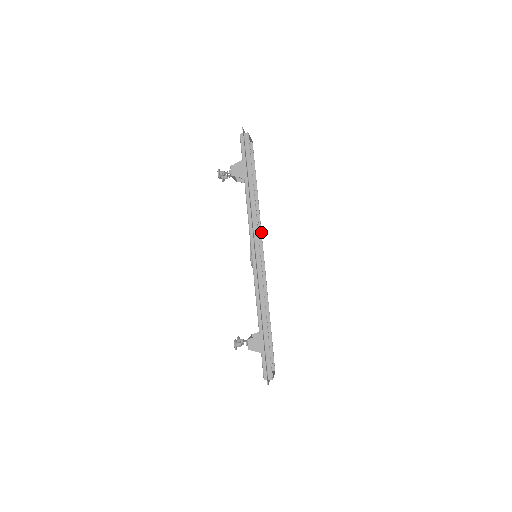
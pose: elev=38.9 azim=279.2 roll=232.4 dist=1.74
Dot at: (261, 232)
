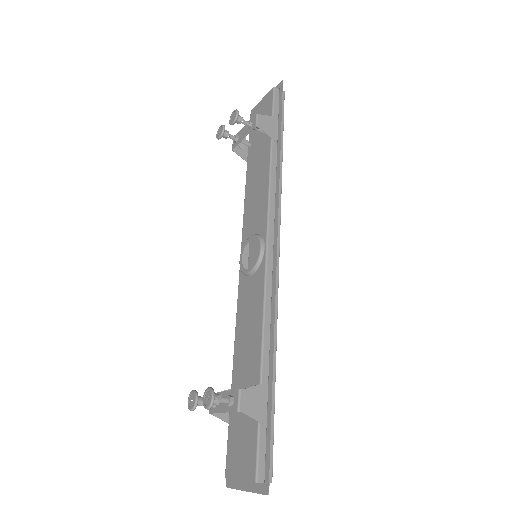
Dot at: occluded
